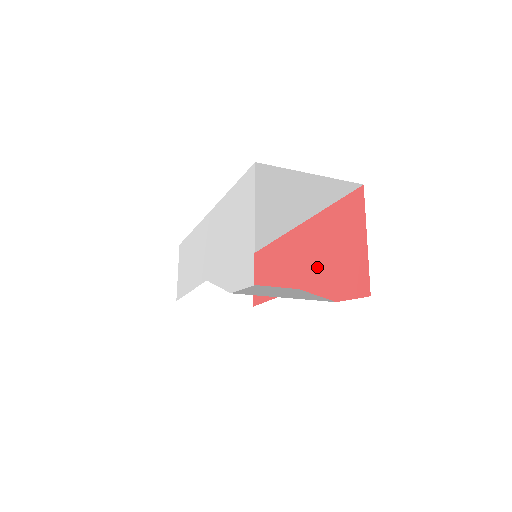
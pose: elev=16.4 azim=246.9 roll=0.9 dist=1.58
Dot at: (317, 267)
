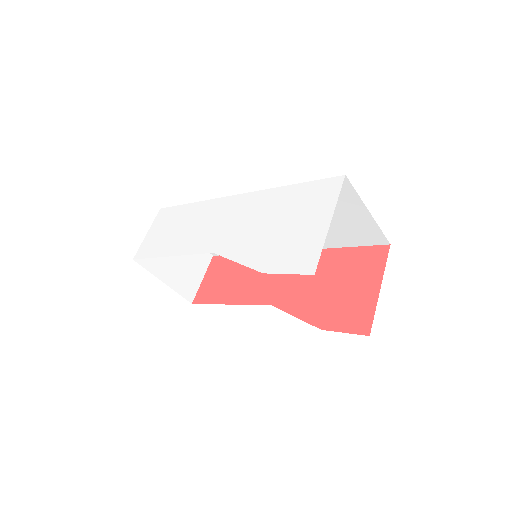
Dot at: (305, 293)
